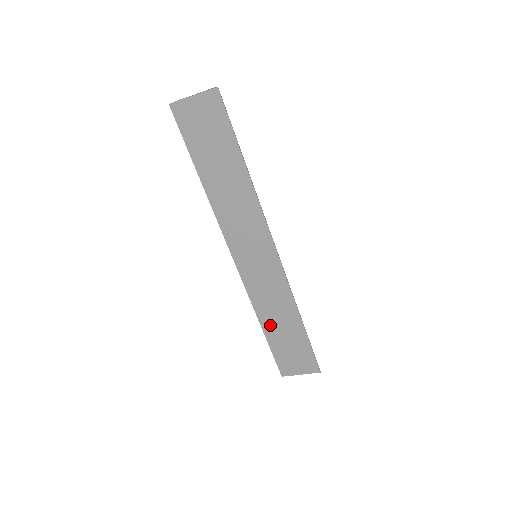
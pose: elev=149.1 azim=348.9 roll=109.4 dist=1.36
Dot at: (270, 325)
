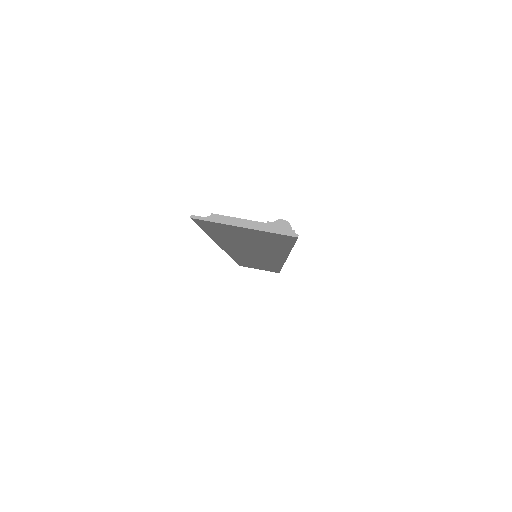
Dot at: occluded
